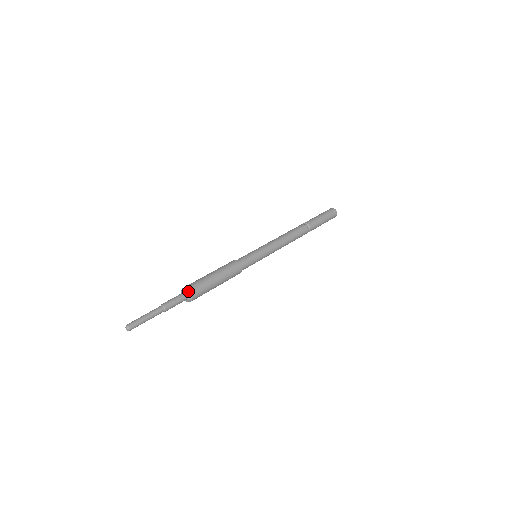
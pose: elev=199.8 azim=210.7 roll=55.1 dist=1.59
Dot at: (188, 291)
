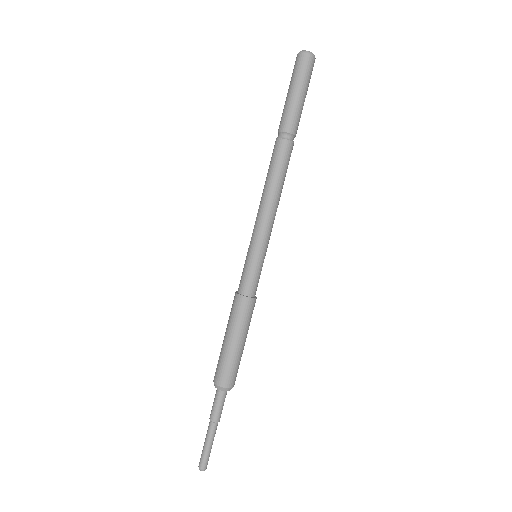
Dot at: (224, 389)
